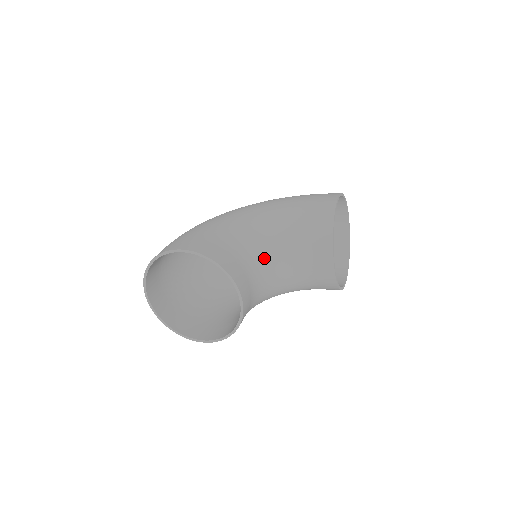
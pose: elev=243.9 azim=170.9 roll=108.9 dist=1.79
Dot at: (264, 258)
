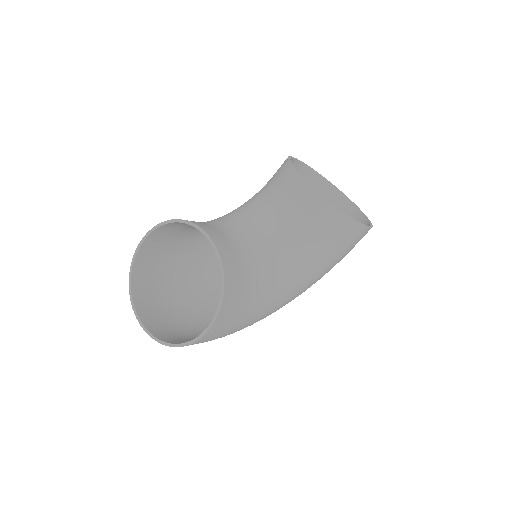
Dot at: (239, 222)
